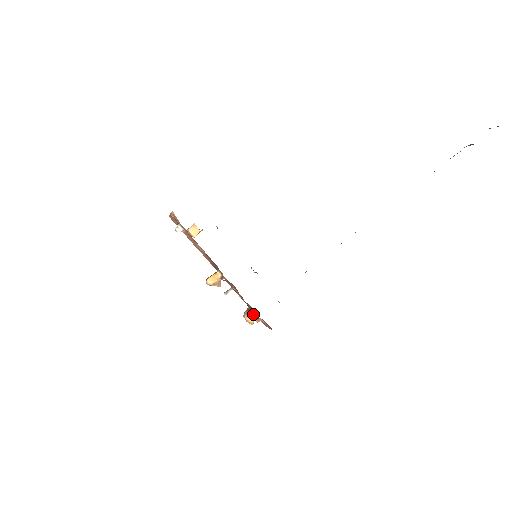
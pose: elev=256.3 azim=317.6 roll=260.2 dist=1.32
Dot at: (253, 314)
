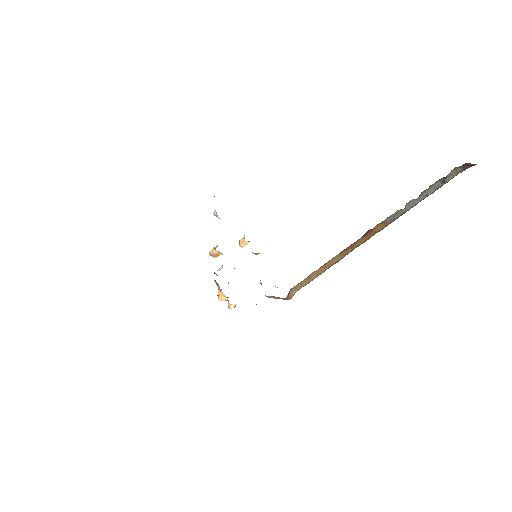
Dot at: occluded
